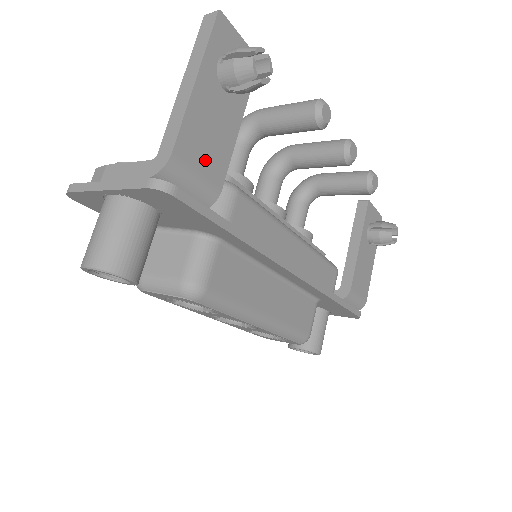
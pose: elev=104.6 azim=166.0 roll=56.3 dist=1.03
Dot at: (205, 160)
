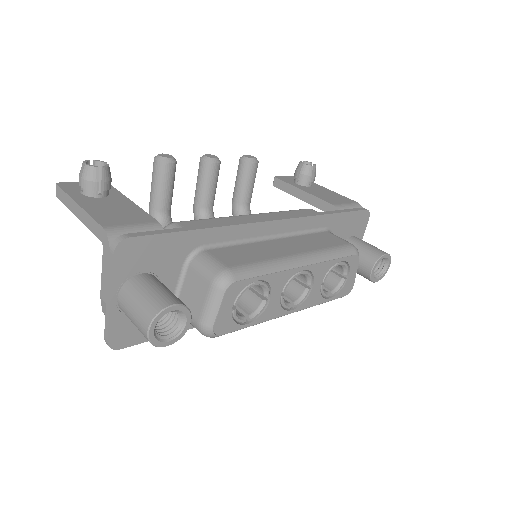
Dot at: (128, 219)
